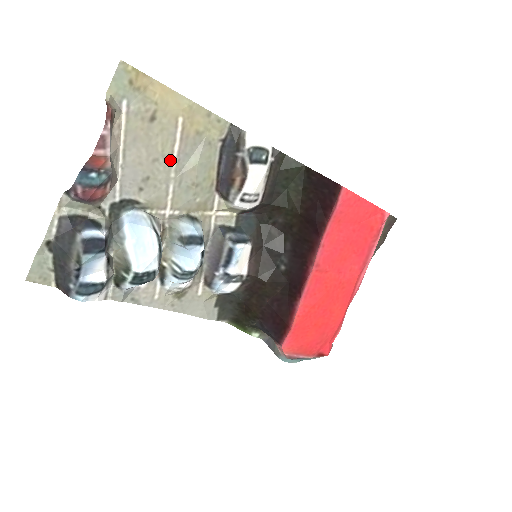
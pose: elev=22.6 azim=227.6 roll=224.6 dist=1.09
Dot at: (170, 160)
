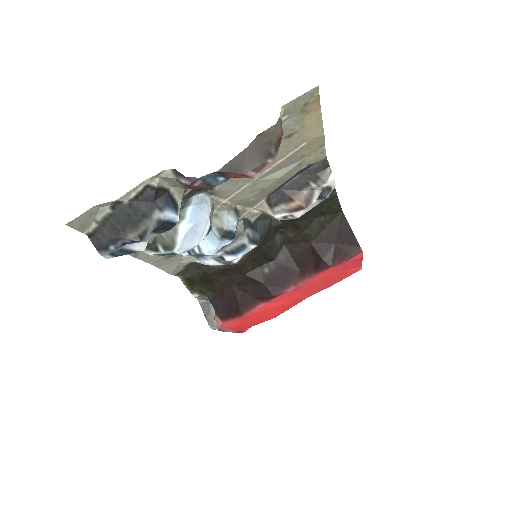
Dot at: (266, 168)
